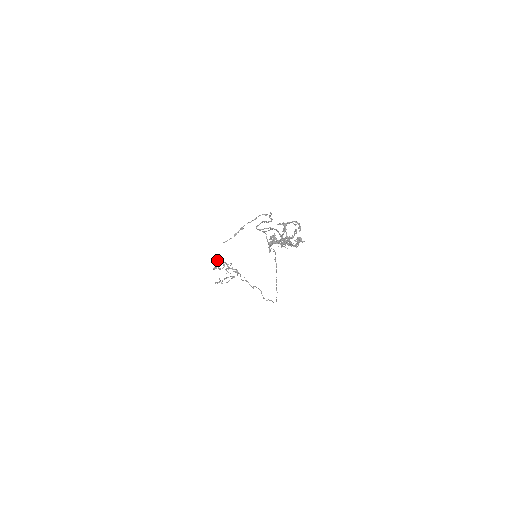
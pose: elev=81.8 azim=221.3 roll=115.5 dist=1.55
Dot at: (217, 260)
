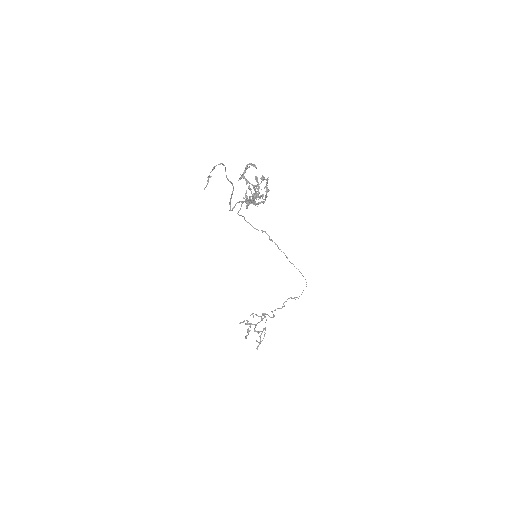
Dot at: (240, 323)
